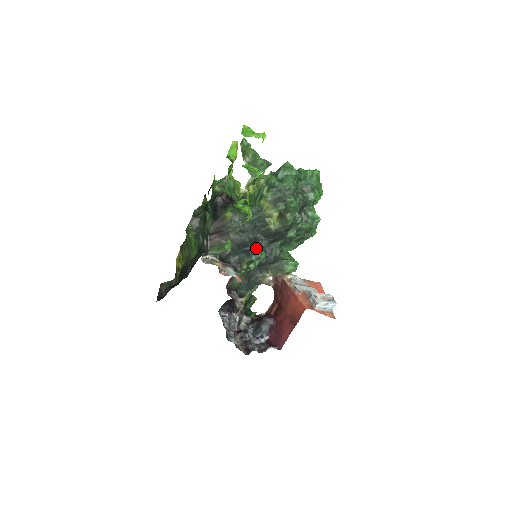
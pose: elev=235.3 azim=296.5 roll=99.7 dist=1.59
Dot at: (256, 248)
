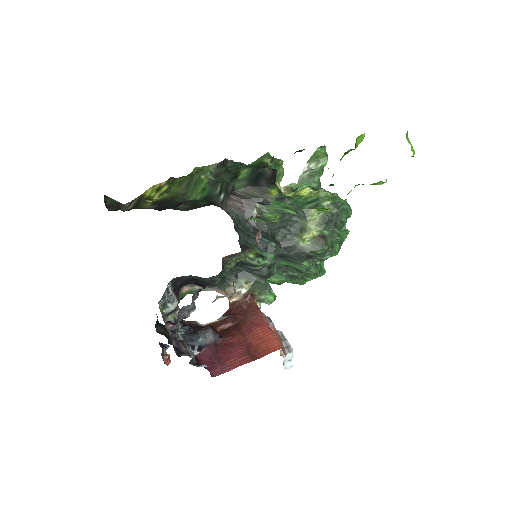
Dot at: (276, 247)
